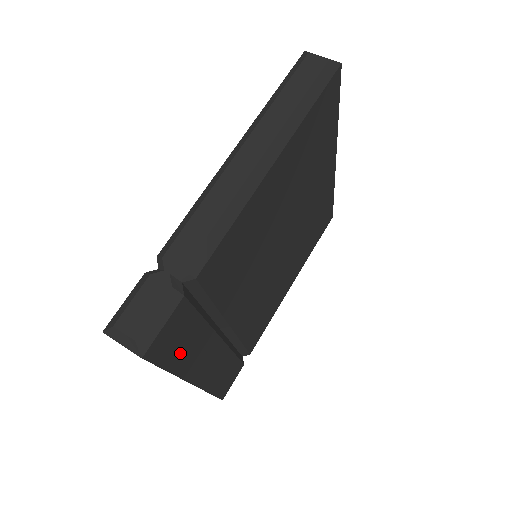
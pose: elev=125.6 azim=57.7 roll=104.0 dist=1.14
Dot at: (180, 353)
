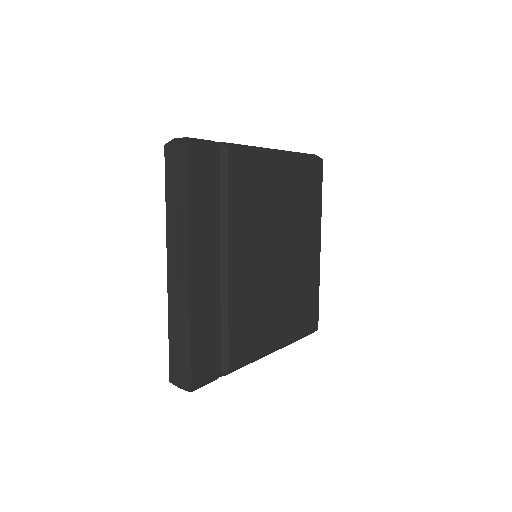
Dot at: (199, 198)
